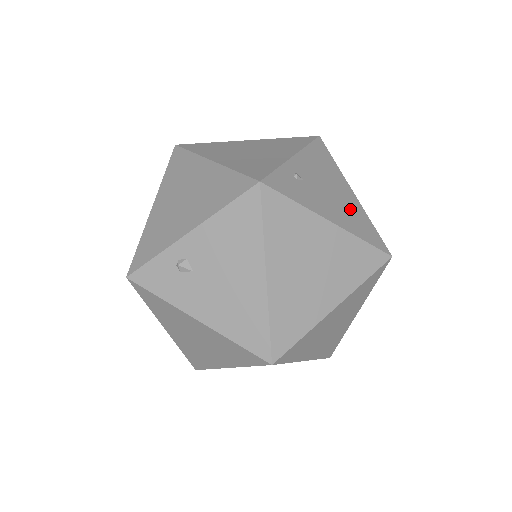
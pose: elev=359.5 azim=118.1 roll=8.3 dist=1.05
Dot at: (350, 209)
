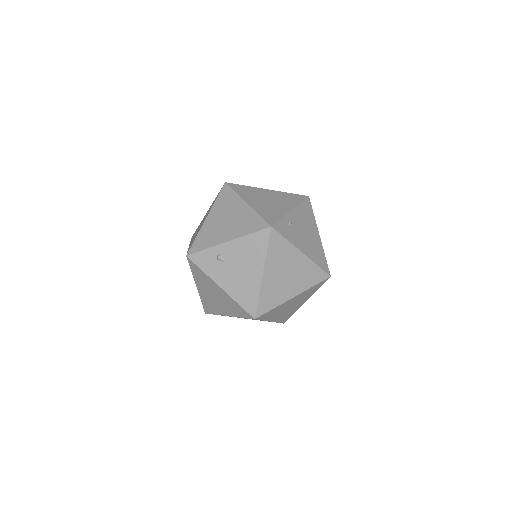
Dot at: (315, 246)
